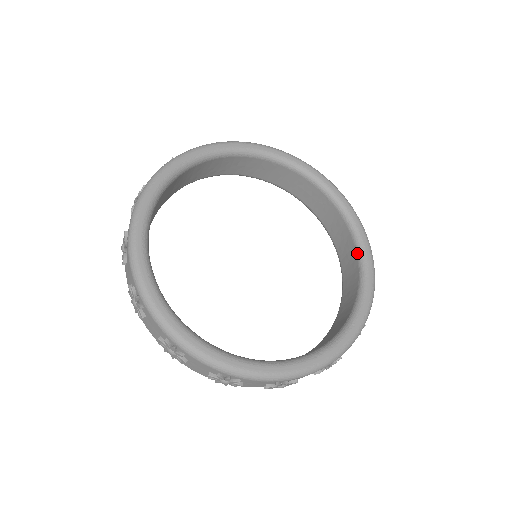
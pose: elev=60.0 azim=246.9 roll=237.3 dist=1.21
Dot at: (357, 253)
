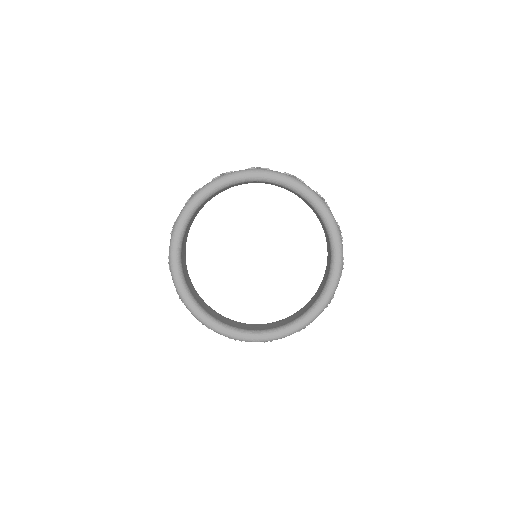
Dot at: (321, 220)
